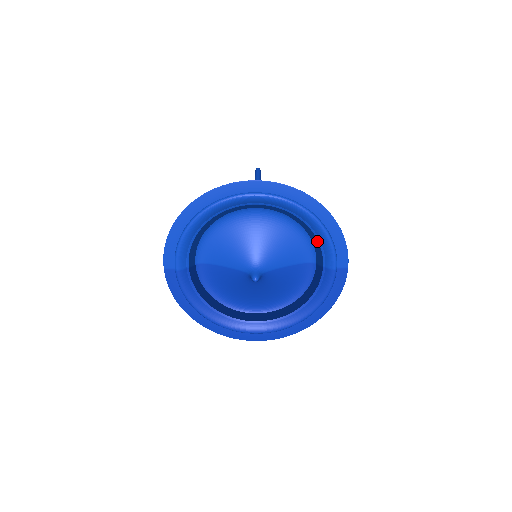
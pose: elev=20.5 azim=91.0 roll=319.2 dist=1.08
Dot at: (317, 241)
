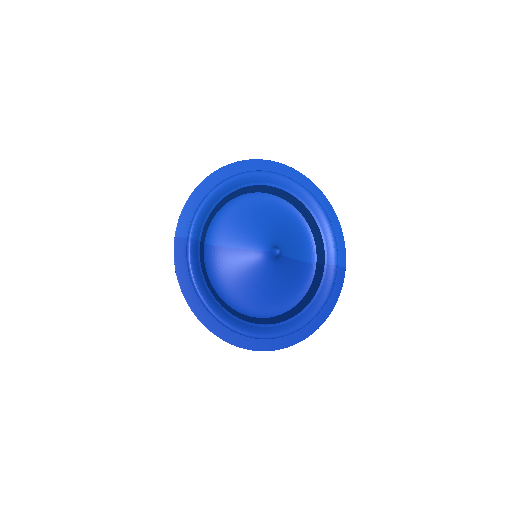
Dot at: (321, 236)
